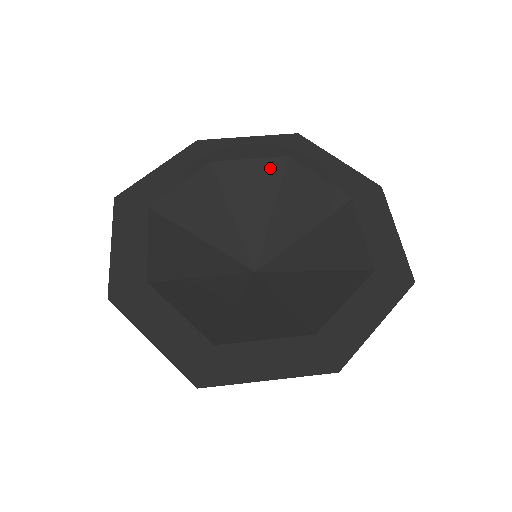
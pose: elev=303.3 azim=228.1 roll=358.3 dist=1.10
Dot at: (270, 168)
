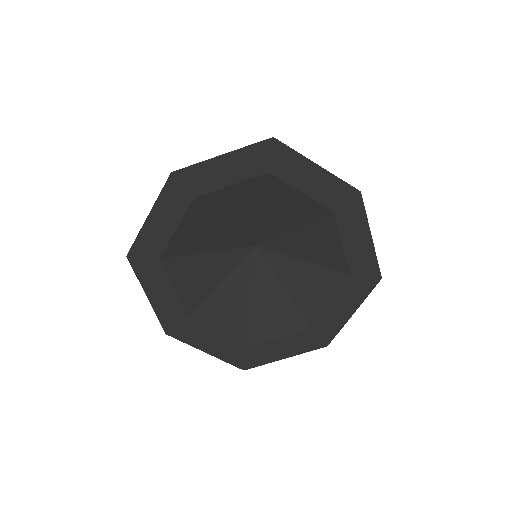
Dot at: (252, 186)
